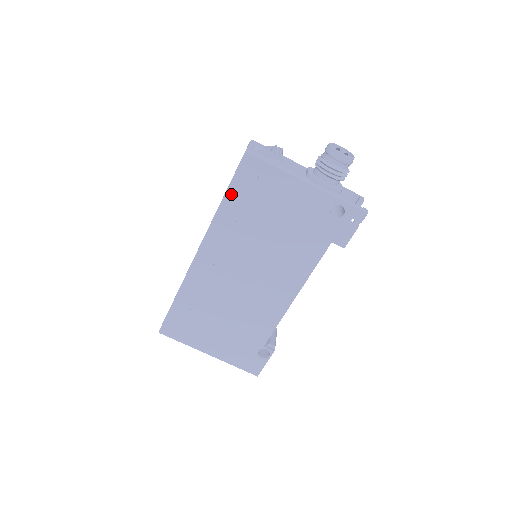
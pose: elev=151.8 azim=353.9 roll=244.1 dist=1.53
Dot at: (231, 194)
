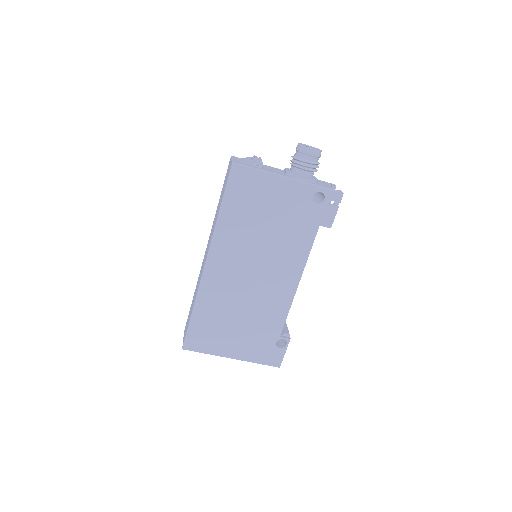
Dot at: (226, 203)
